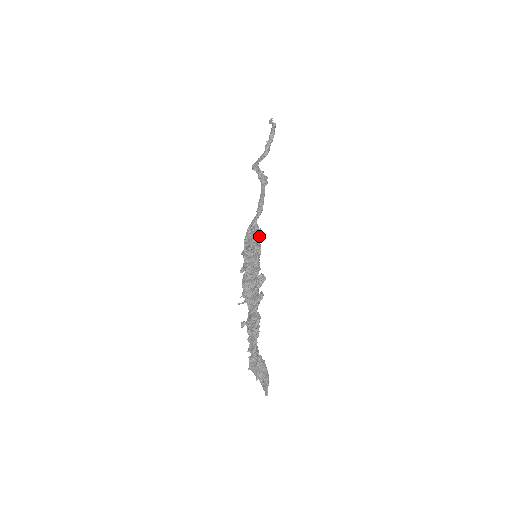
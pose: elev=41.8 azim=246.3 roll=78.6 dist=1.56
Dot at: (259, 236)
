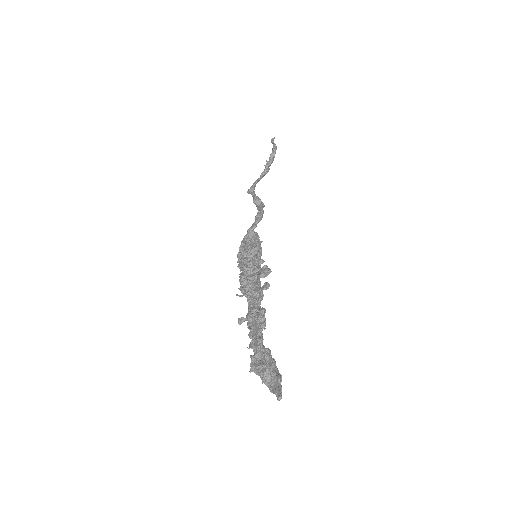
Dot at: (259, 240)
